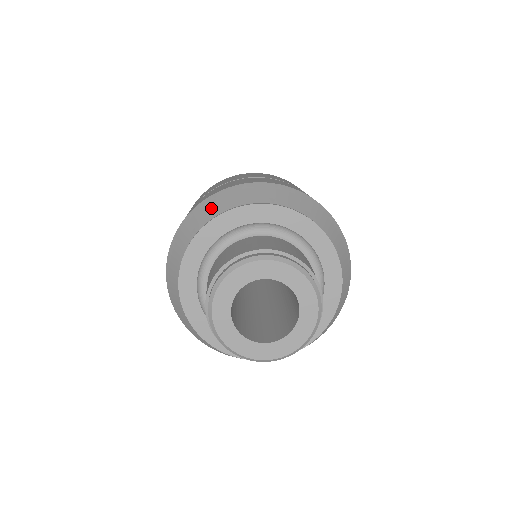
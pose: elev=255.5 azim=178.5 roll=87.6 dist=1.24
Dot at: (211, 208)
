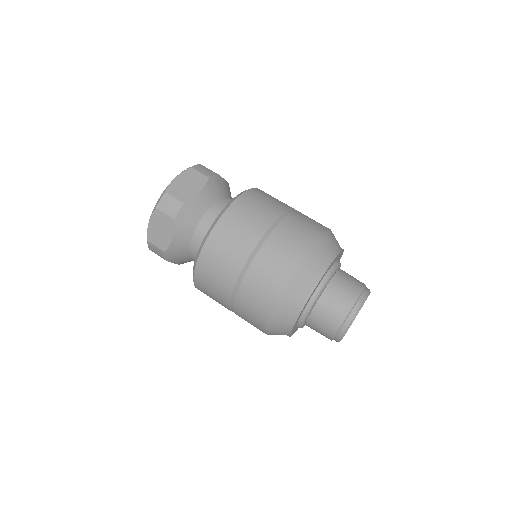
Dot at: (318, 261)
